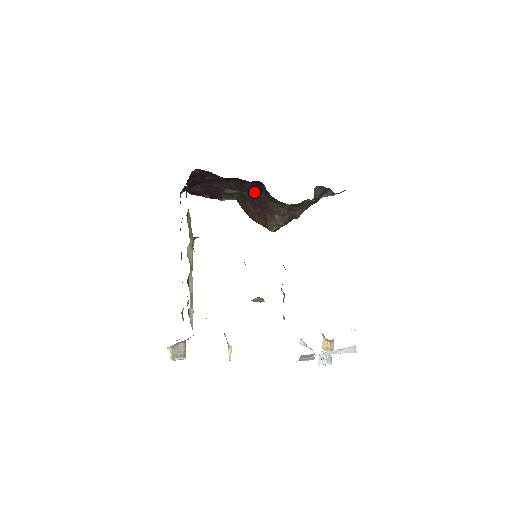
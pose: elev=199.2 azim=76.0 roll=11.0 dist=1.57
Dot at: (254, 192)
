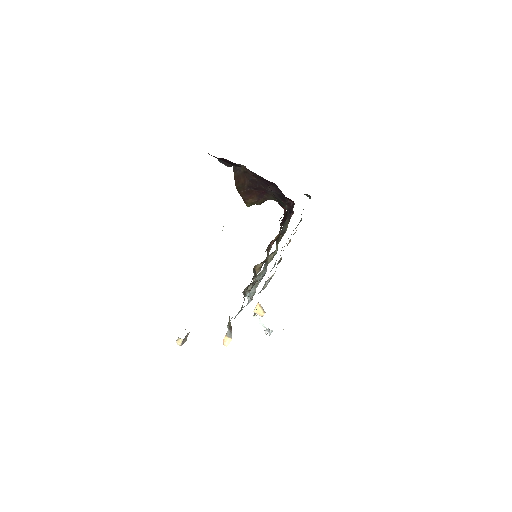
Dot at: (267, 185)
